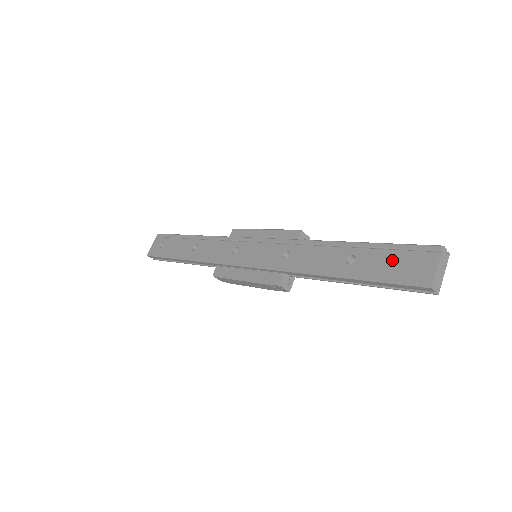
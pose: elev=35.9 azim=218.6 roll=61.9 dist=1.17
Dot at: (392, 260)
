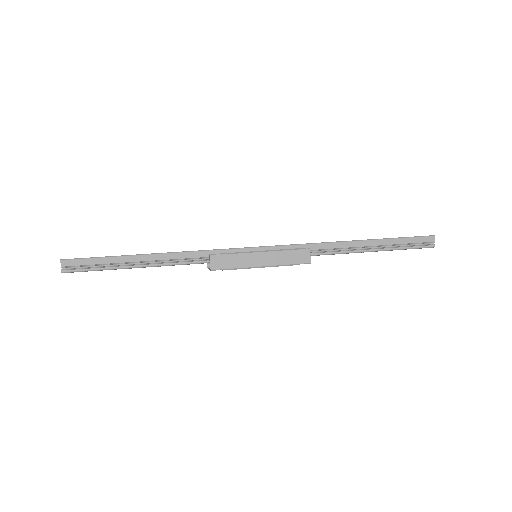
Dot at: occluded
